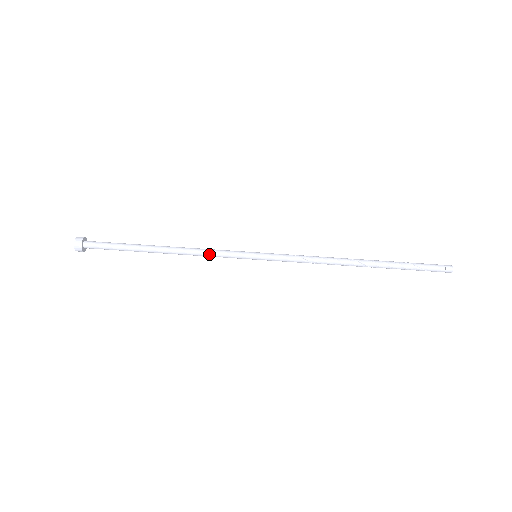
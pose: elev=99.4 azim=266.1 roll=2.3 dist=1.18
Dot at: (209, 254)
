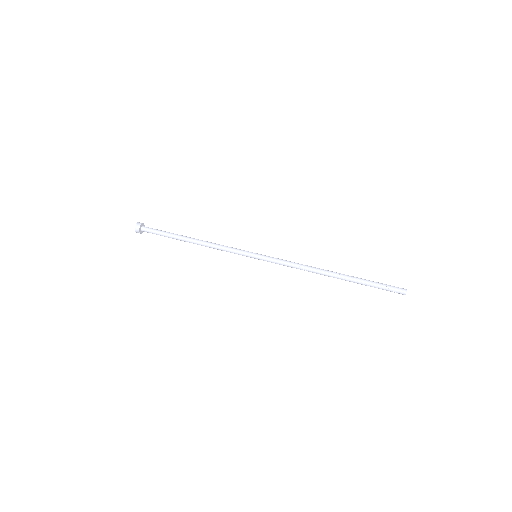
Dot at: (224, 246)
